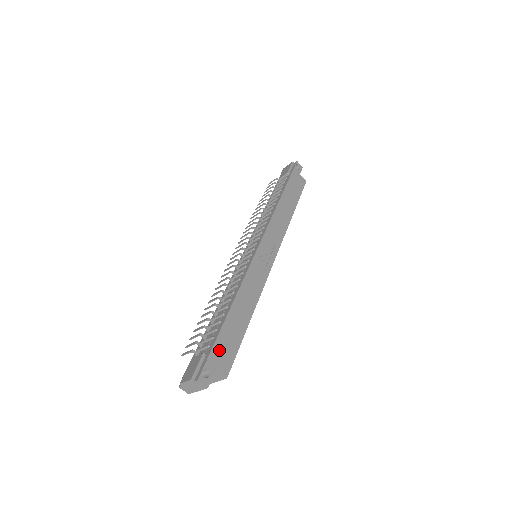
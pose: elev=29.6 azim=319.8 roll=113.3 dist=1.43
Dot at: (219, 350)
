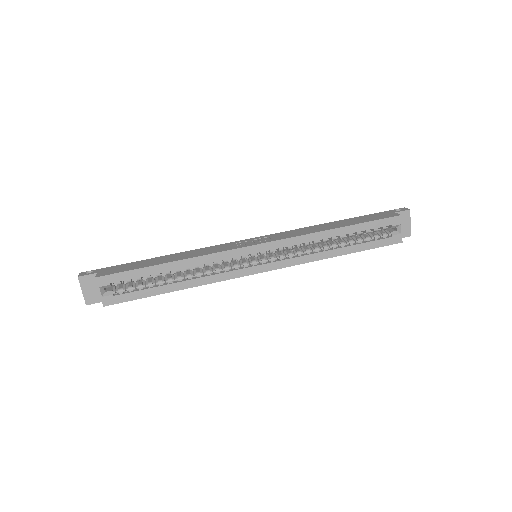
Dot at: (117, 268)
